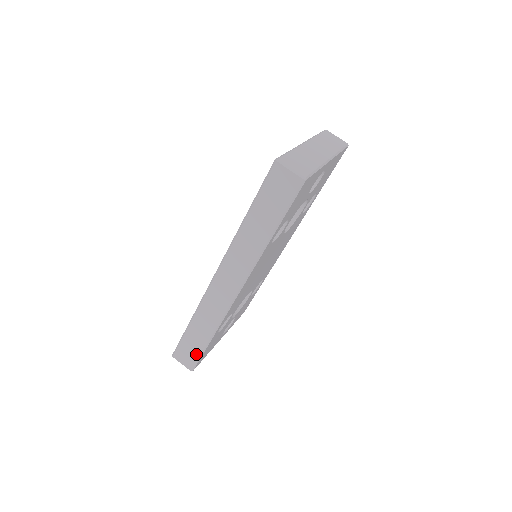
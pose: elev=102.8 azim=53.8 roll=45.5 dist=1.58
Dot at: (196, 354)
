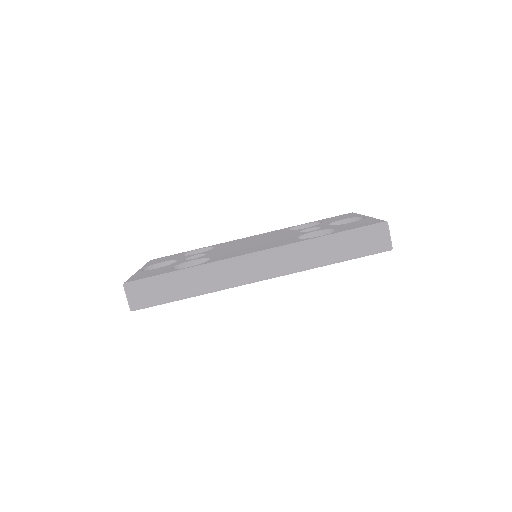
Dot at: (157, 299)
